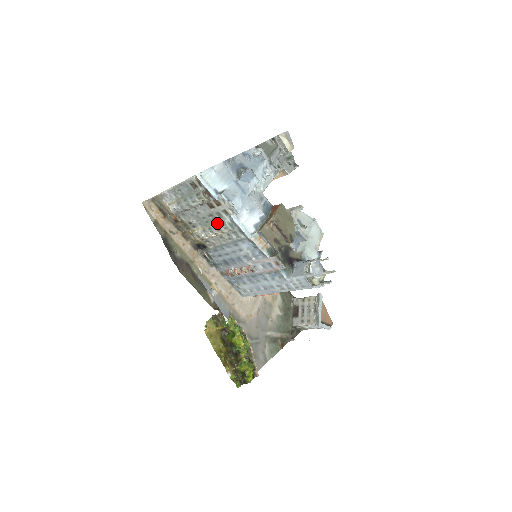
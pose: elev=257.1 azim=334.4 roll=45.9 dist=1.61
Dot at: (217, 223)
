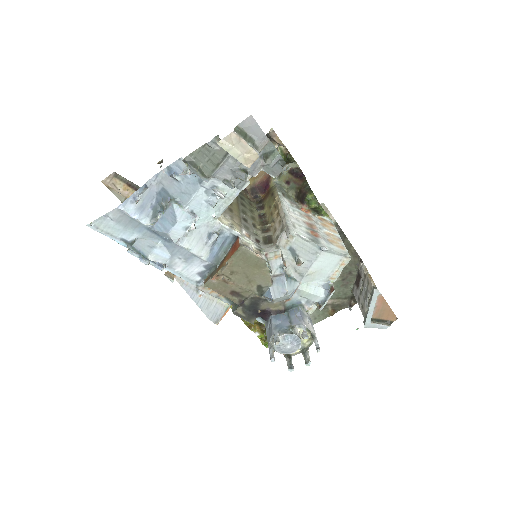
Dot at: occluded
